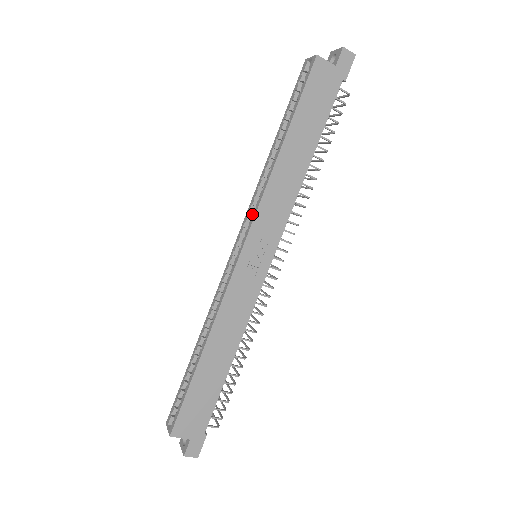
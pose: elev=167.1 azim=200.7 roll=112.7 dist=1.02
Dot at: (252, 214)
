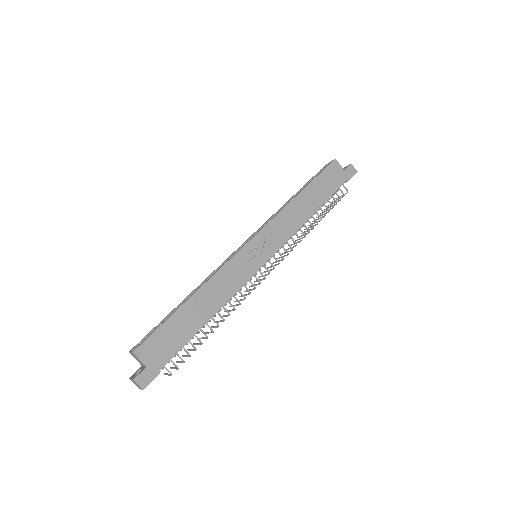
Dot at: (265, 224)
